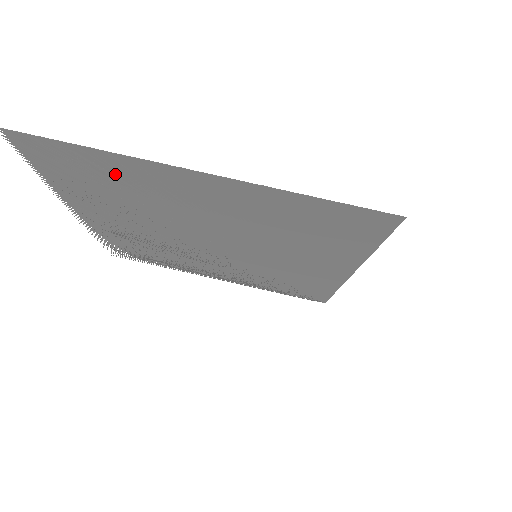
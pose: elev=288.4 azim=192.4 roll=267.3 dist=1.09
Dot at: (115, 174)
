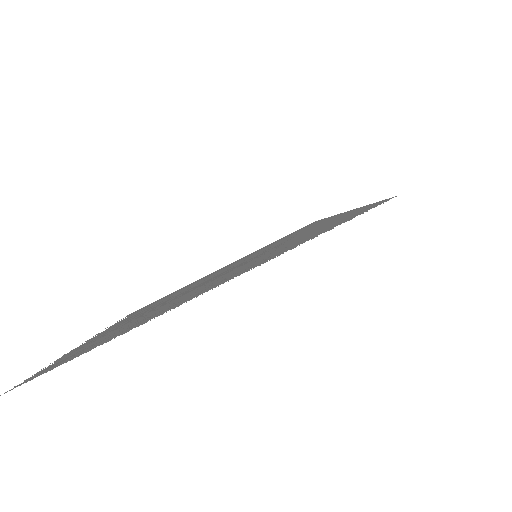
Dot at: occluded
